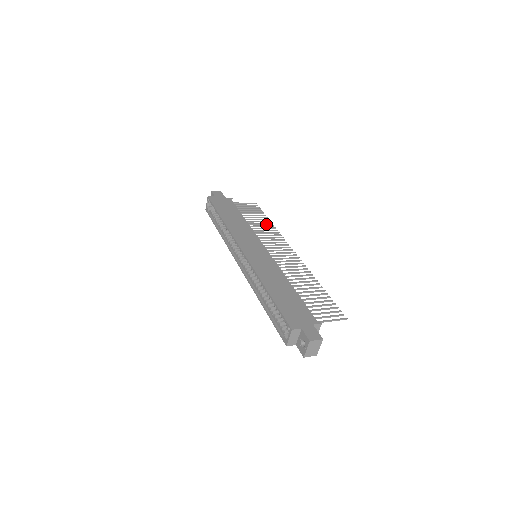
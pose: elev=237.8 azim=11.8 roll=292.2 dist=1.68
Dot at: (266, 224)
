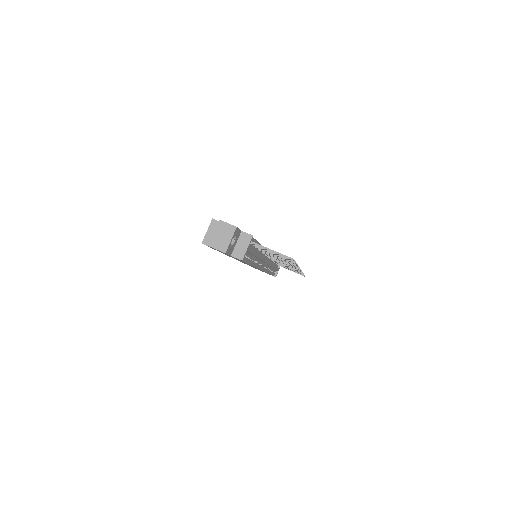
Dot at: (296, 271)
